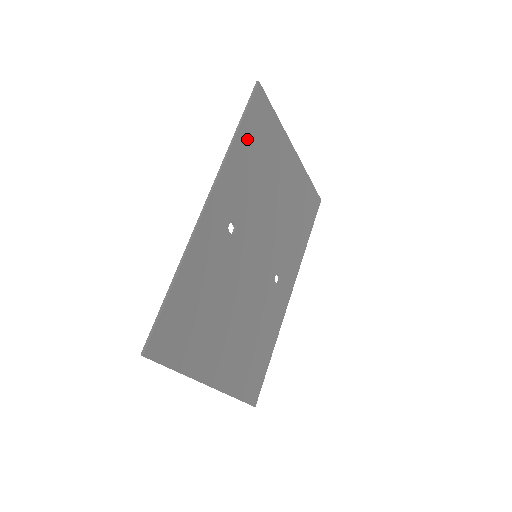
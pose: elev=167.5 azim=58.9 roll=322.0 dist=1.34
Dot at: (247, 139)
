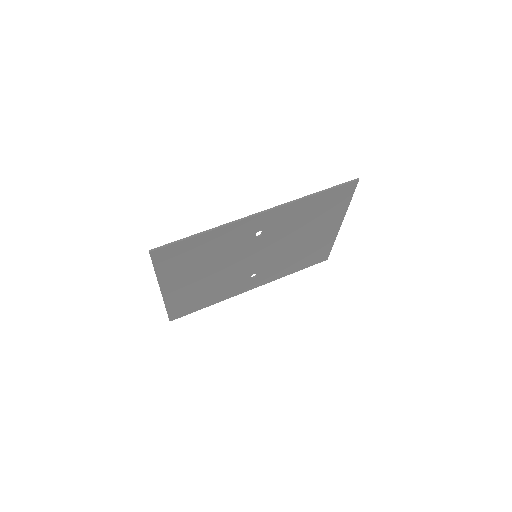
Dot at: (318, 201)
